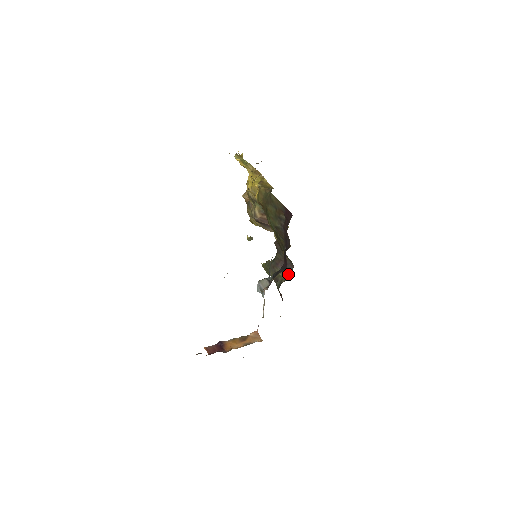
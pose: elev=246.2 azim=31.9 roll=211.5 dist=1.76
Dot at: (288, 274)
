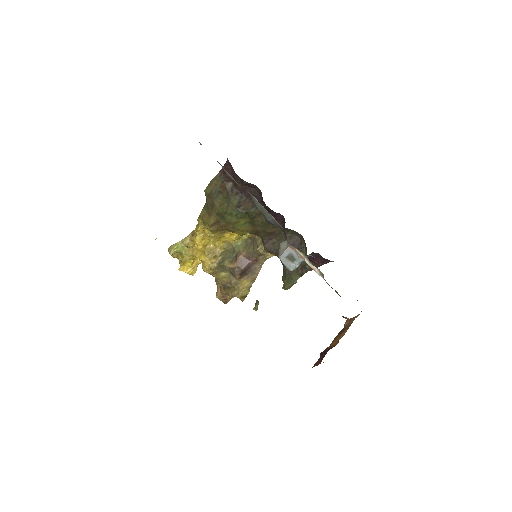
Dot at: (303, 248)
